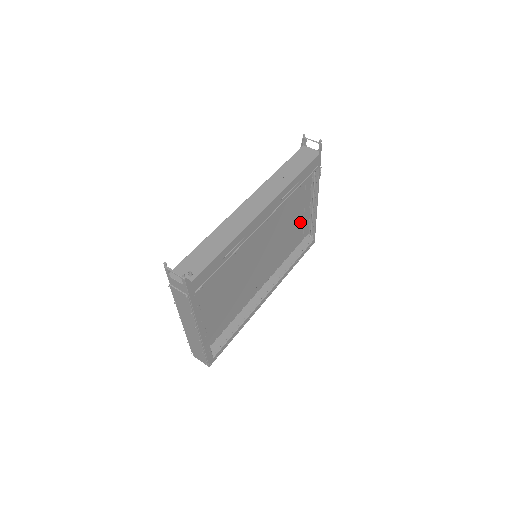
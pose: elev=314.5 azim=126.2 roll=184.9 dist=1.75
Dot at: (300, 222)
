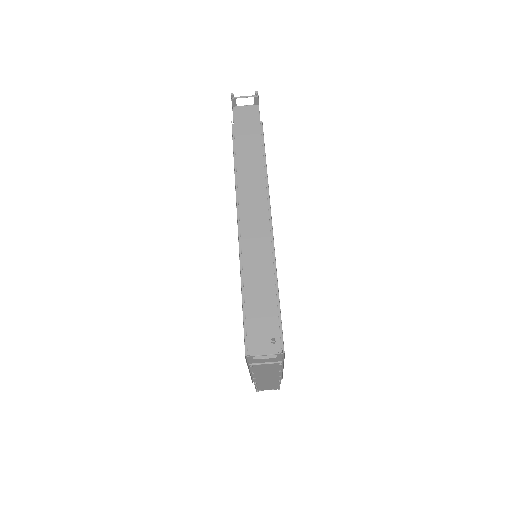
Dot at: occluded
